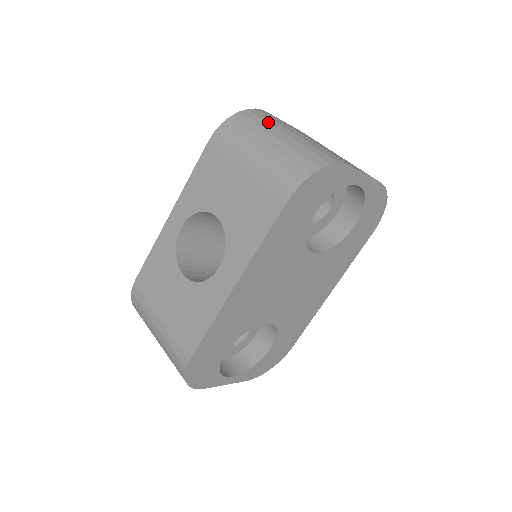
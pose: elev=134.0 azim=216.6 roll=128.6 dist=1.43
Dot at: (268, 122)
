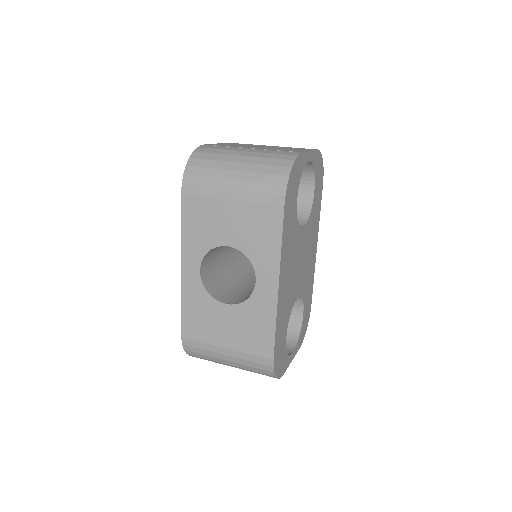
Dot at: (219, 153)
